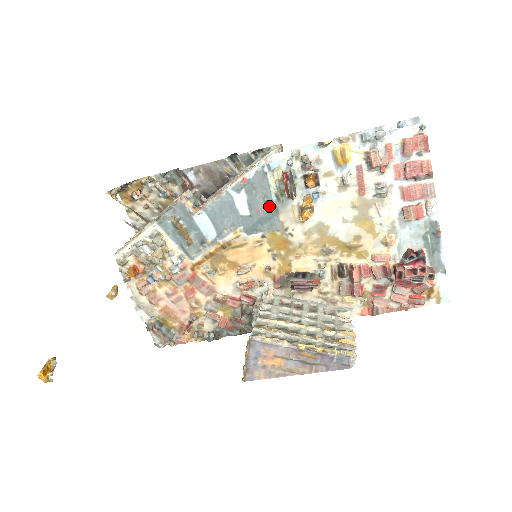
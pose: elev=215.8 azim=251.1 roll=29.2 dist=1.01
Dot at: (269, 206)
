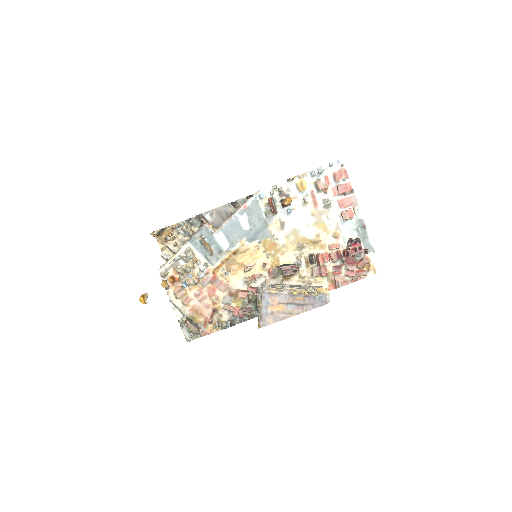
Dot at: (262, 222)
